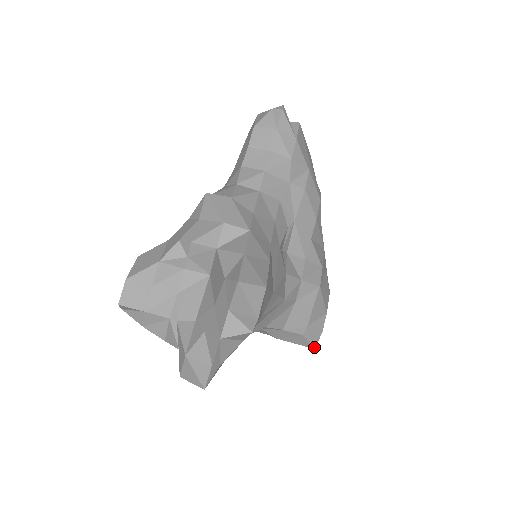
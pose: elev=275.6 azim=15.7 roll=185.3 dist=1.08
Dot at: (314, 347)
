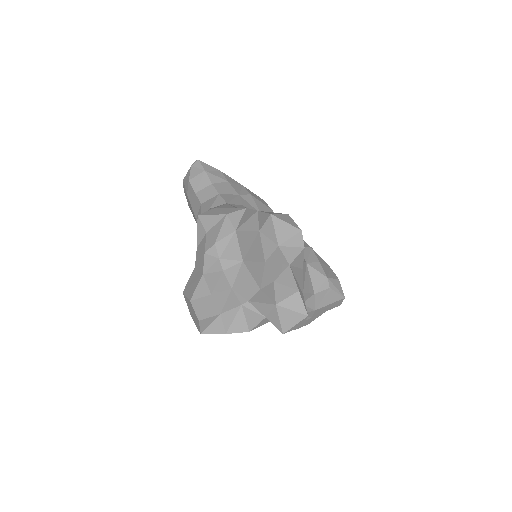
Dot at: (343, 296)
